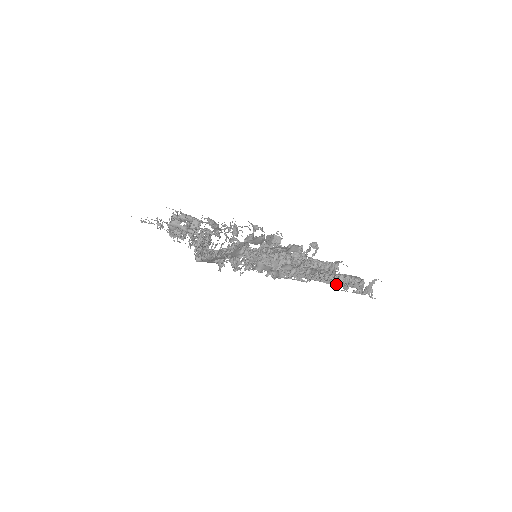
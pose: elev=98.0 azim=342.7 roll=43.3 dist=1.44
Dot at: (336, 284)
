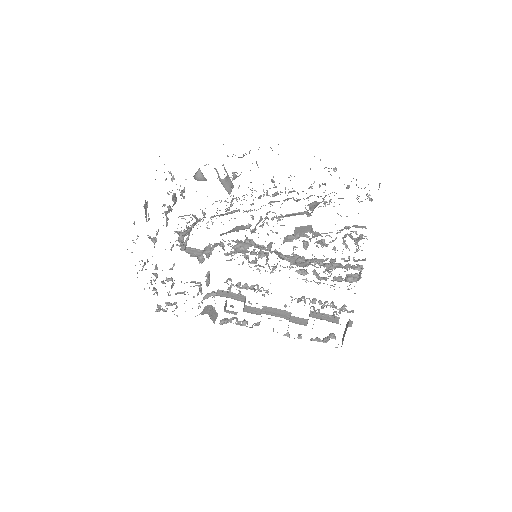
Dot at: (303, 324)
